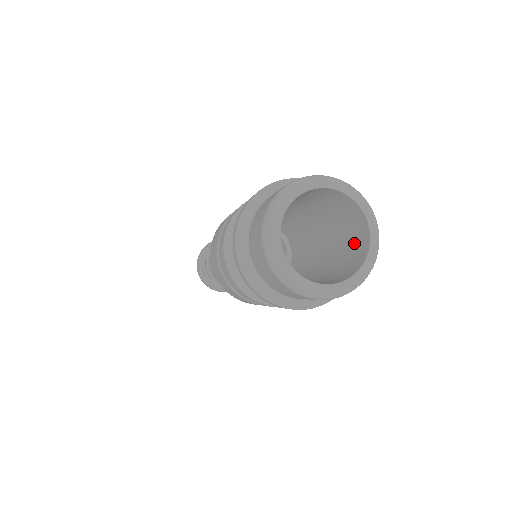
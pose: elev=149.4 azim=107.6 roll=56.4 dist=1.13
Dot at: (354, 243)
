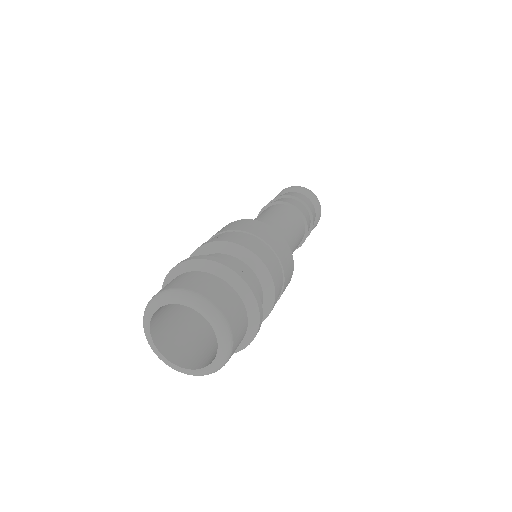
Dot at: occluded
